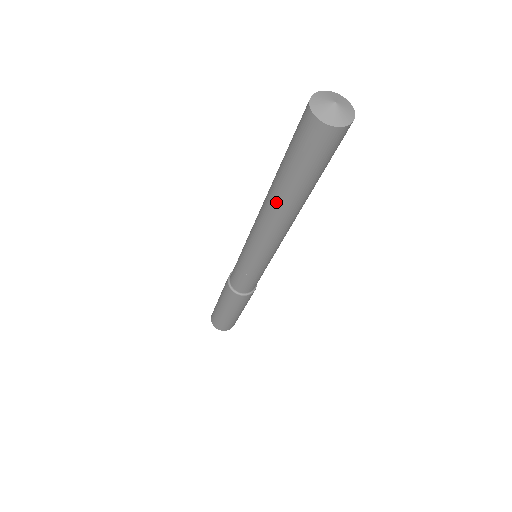
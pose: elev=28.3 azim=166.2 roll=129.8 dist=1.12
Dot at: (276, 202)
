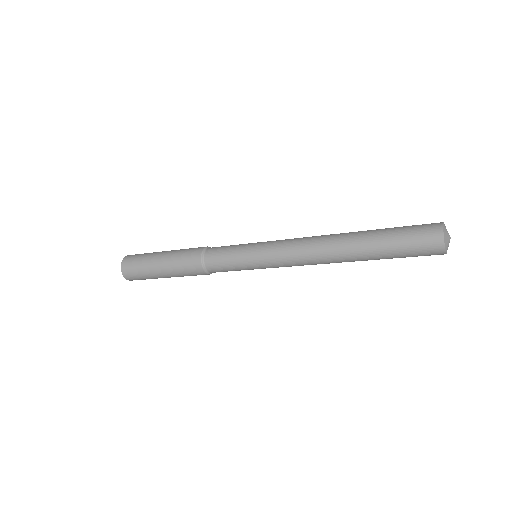
Dot at: (348, 253)
